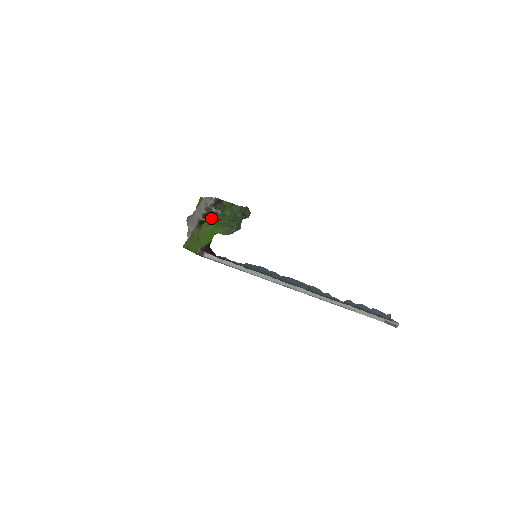
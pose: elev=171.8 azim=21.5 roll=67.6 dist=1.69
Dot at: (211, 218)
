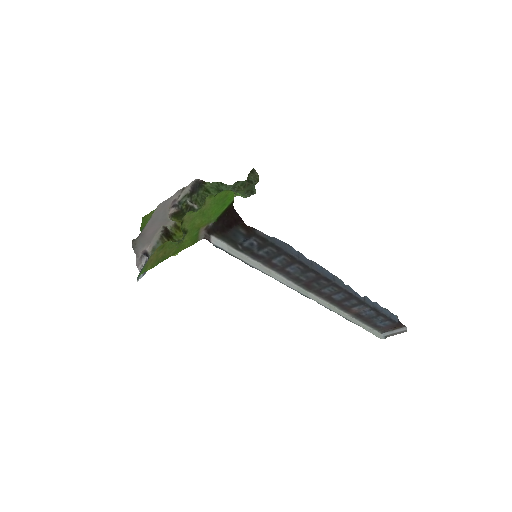
Dot at: occluded
